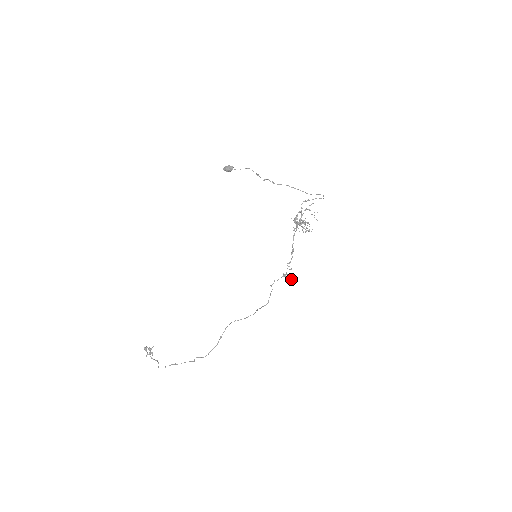
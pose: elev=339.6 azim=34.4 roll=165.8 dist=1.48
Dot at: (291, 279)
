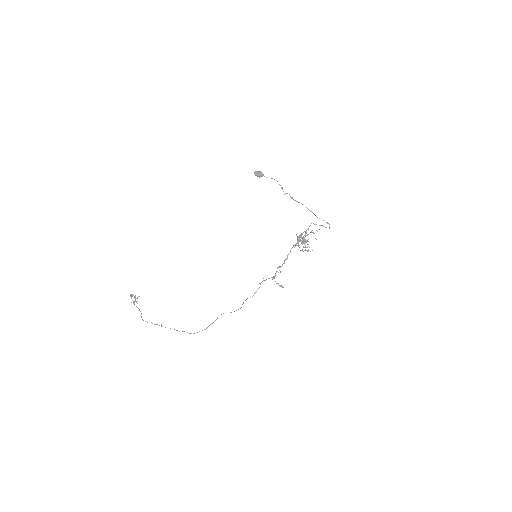
Dot at: (279, 285)
